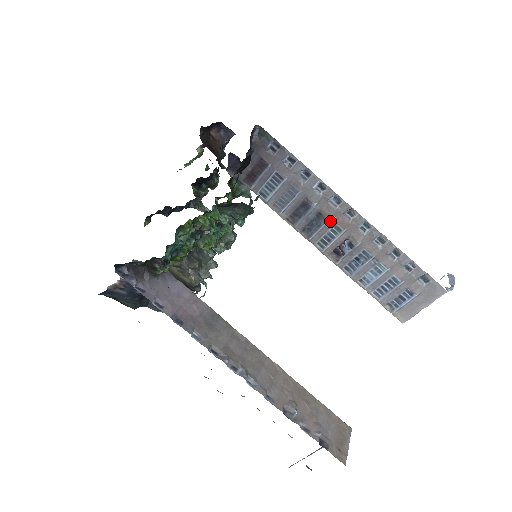
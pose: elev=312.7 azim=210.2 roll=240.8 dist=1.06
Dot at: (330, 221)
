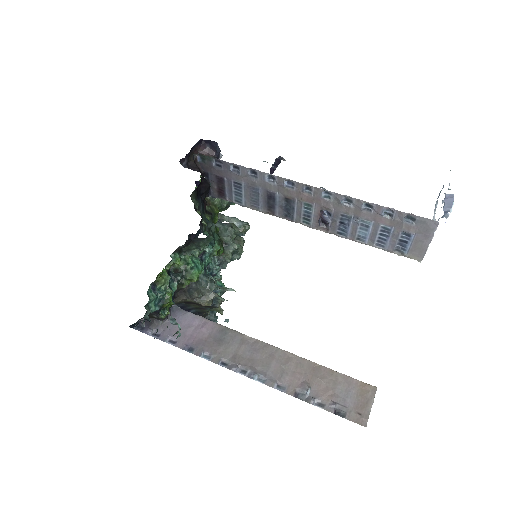
Dot at: (298, 201)
